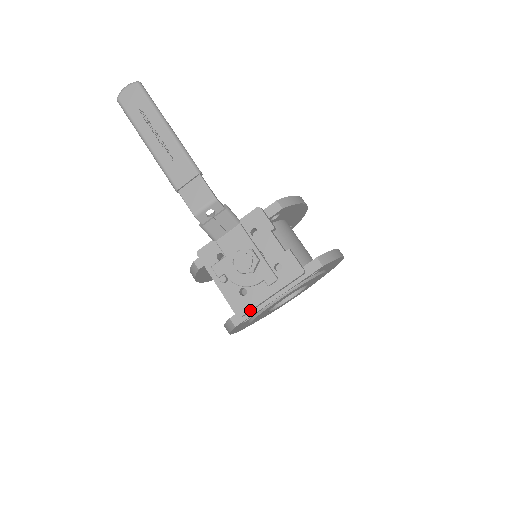
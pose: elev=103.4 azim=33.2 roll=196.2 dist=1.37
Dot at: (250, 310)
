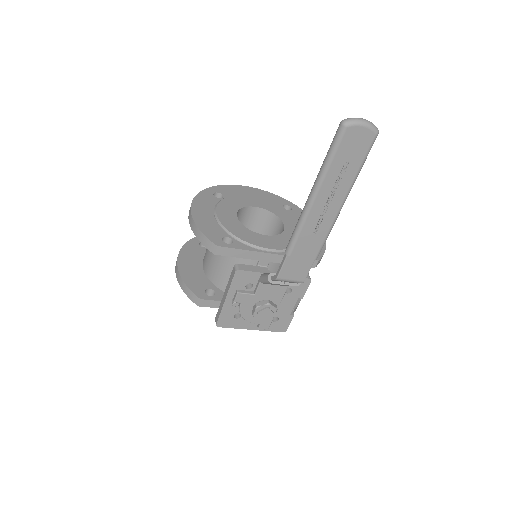
Dot at: (229, 327)
